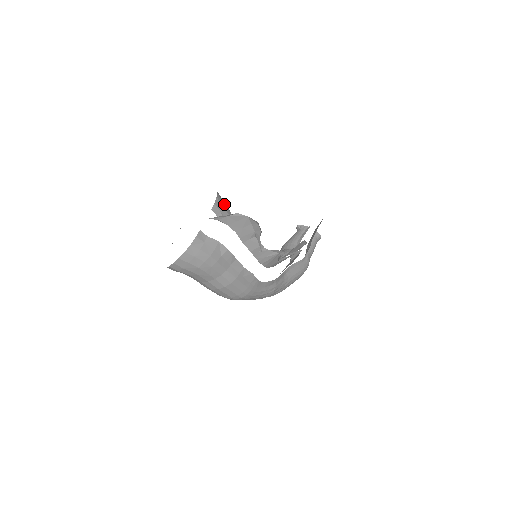
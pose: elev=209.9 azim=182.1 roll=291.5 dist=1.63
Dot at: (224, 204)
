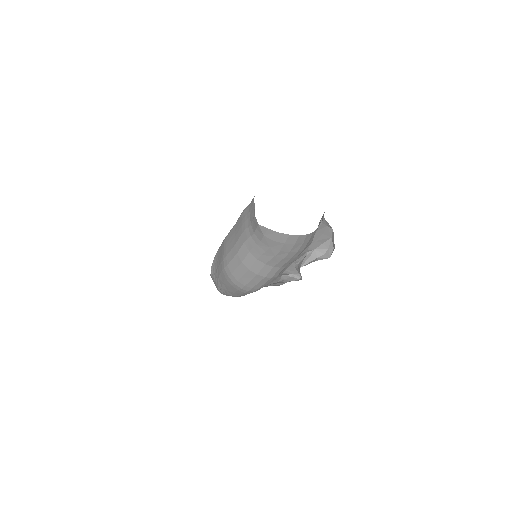
Dot at: occluded
